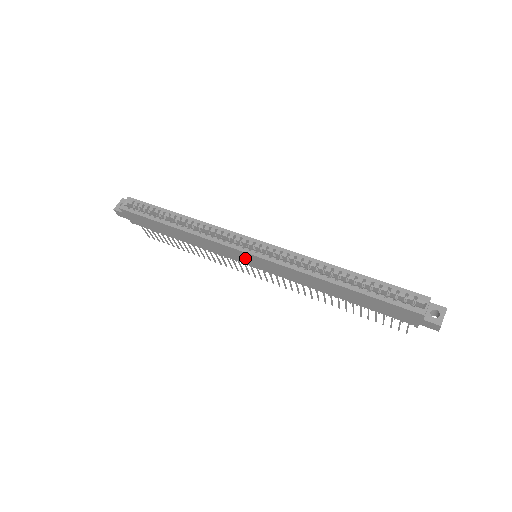
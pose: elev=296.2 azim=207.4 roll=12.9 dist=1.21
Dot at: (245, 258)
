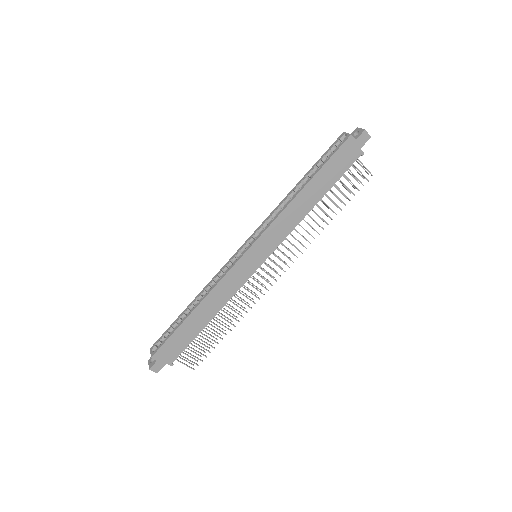
Dot at: (251, 261)
